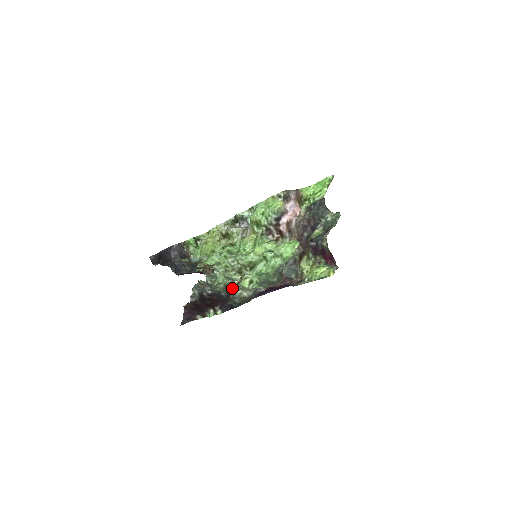
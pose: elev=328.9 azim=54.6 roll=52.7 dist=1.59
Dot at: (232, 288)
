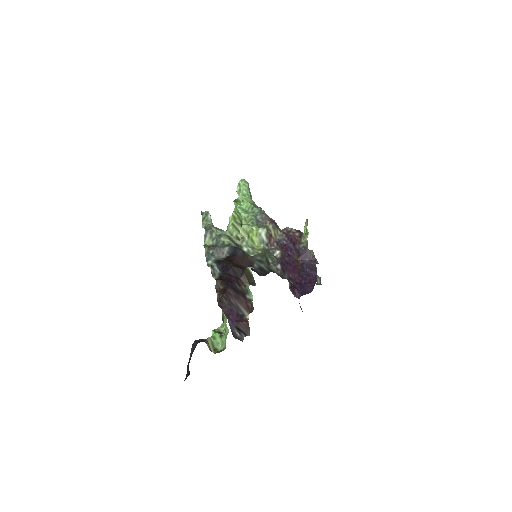
Dot at: occluded
